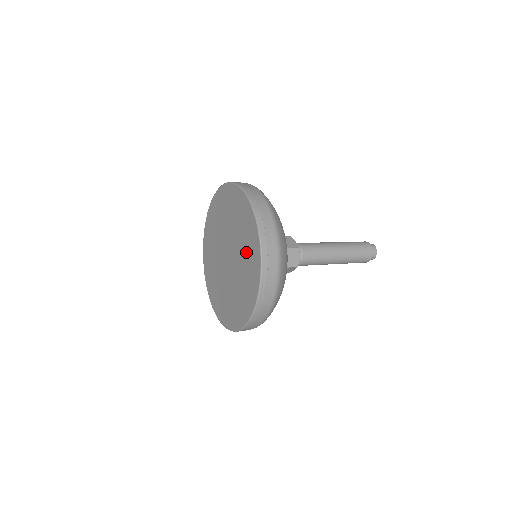
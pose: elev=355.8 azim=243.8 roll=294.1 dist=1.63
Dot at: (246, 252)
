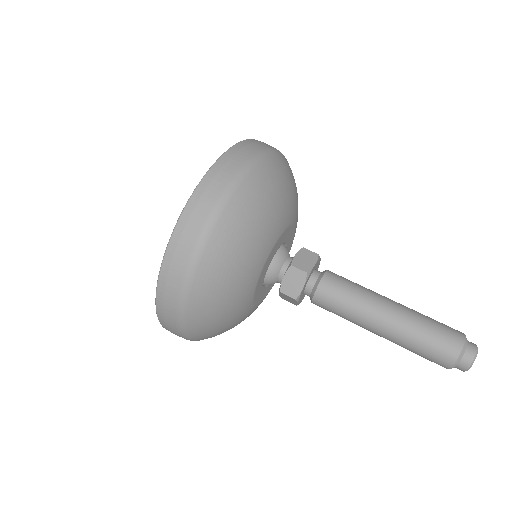
Dot at: occluded
